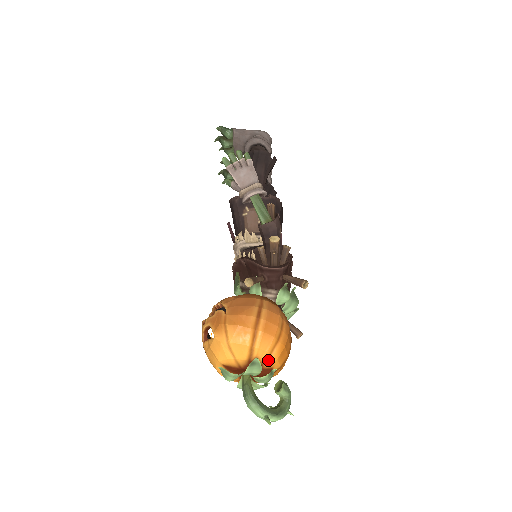
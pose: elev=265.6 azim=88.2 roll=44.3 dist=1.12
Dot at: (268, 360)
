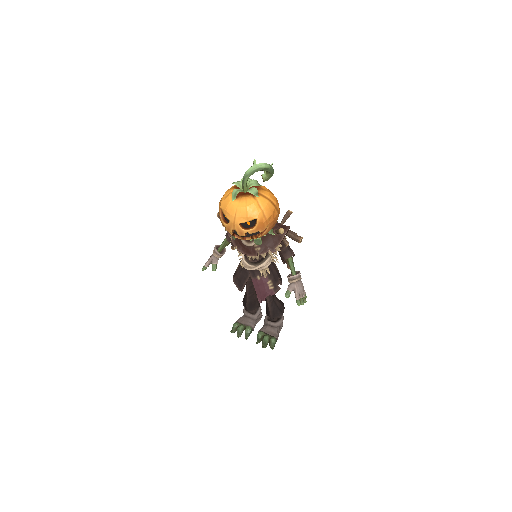
Dot at: occluded
